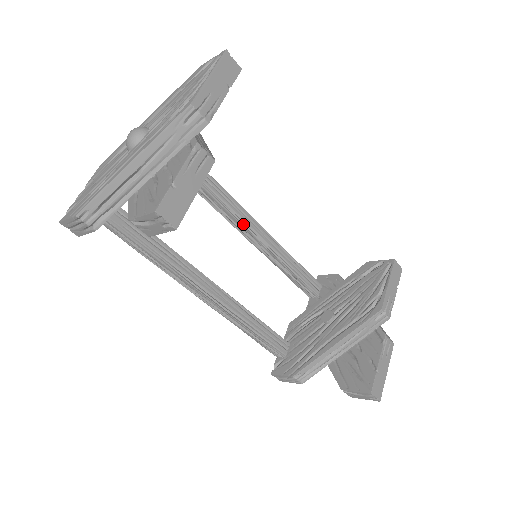
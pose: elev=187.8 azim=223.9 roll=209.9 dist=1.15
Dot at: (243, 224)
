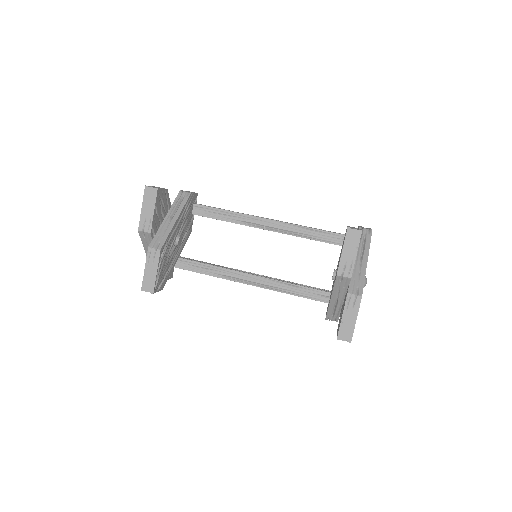
Dot at: (260, 227)
